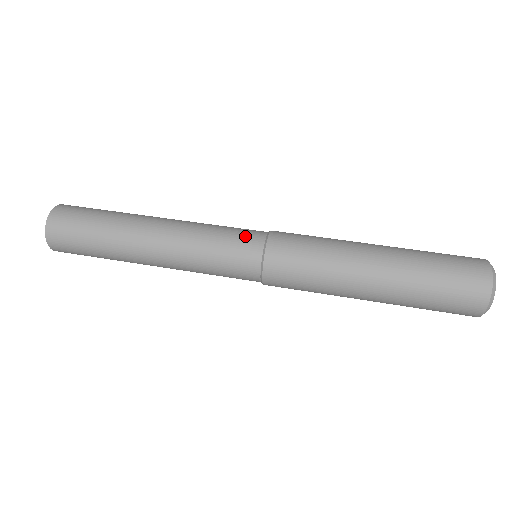
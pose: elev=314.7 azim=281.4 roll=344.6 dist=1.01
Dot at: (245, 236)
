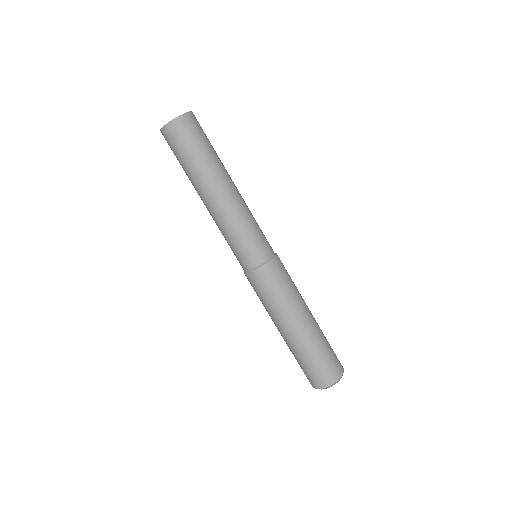
Dot at: (257, 250)
